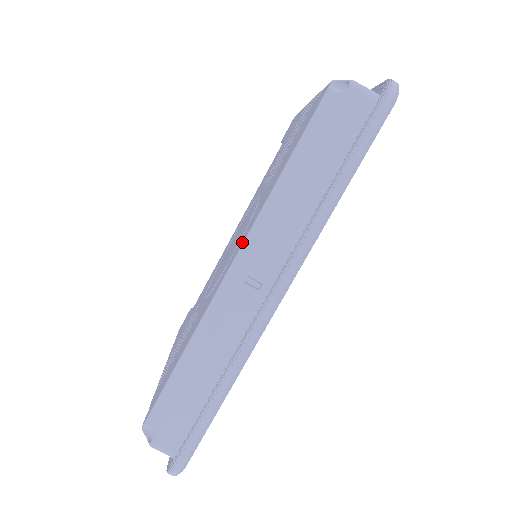
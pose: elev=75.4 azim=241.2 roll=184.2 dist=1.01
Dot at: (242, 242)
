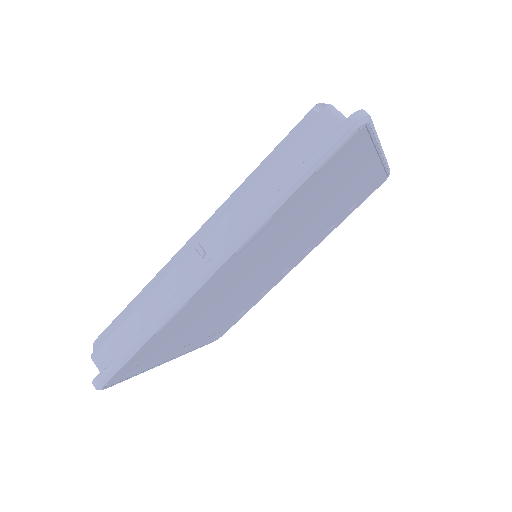
Dot at: occluded
